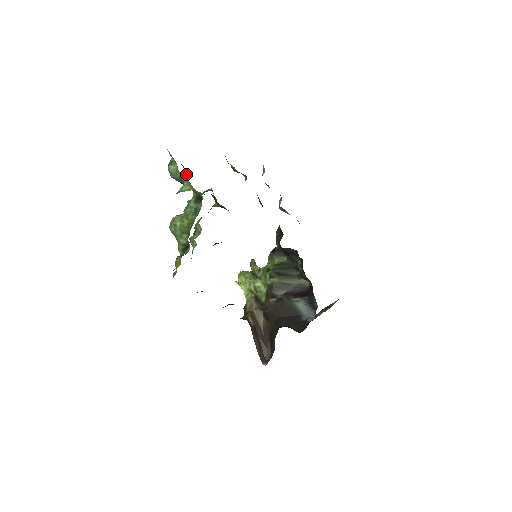
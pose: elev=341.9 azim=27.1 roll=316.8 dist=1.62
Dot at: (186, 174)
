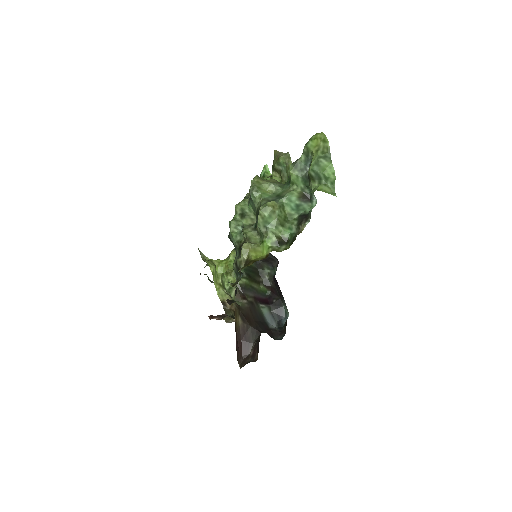
Dot at: (303, 166)
